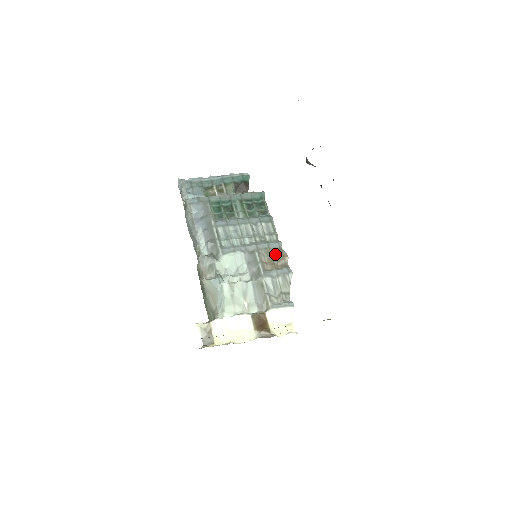
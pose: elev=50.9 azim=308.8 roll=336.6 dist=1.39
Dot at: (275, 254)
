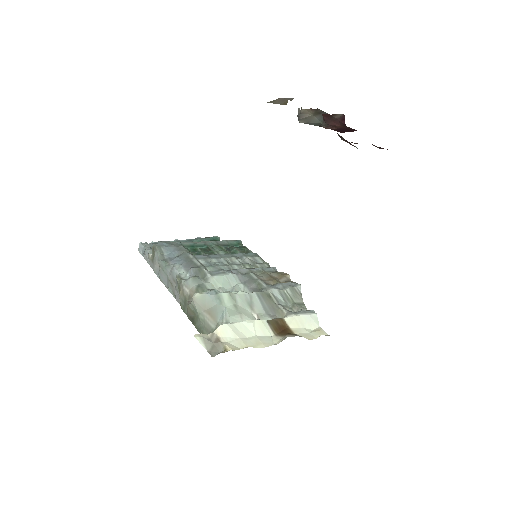
Dot at: (273, 275)
